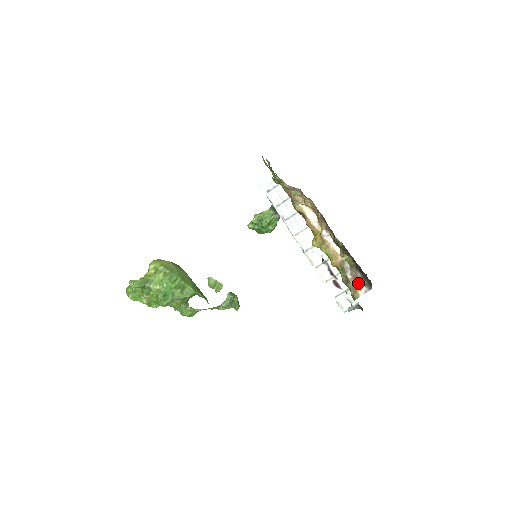
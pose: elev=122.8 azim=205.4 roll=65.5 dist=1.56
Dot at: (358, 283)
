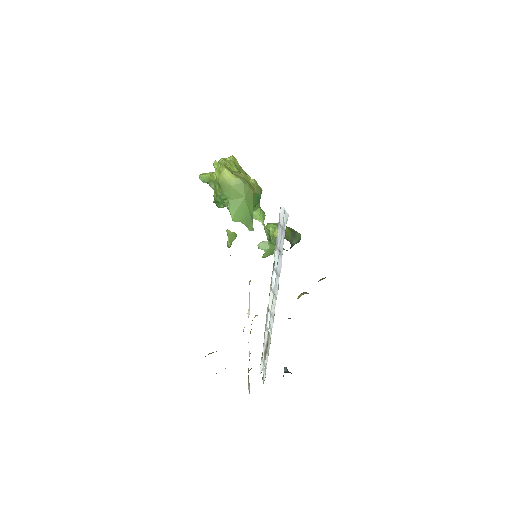
Dot at: occluded
